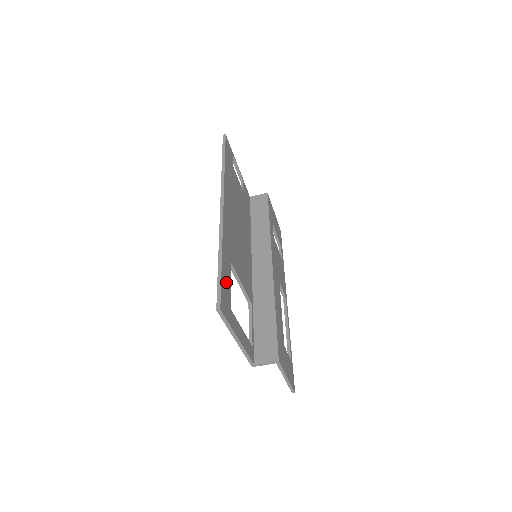
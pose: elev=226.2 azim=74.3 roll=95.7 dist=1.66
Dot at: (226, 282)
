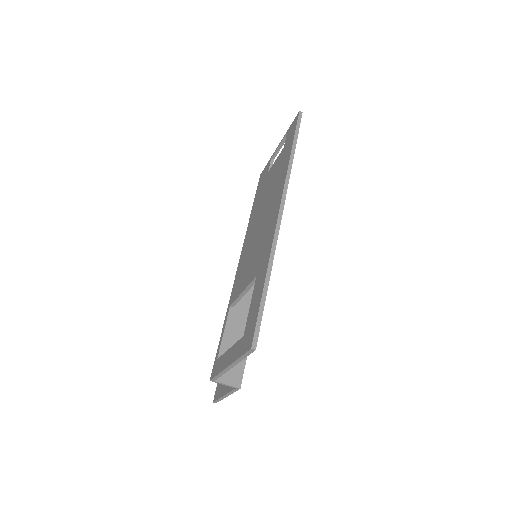
Dot at: occluded
